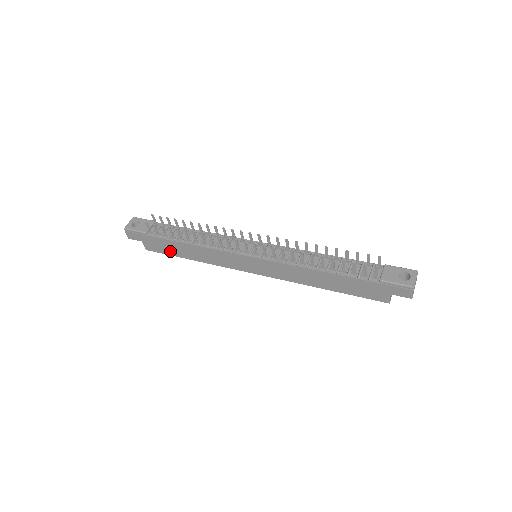
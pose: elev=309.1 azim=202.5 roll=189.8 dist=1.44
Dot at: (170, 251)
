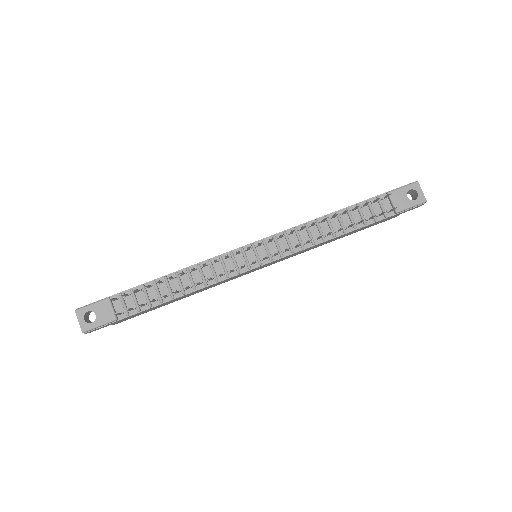
Dot at: (151, 310)
